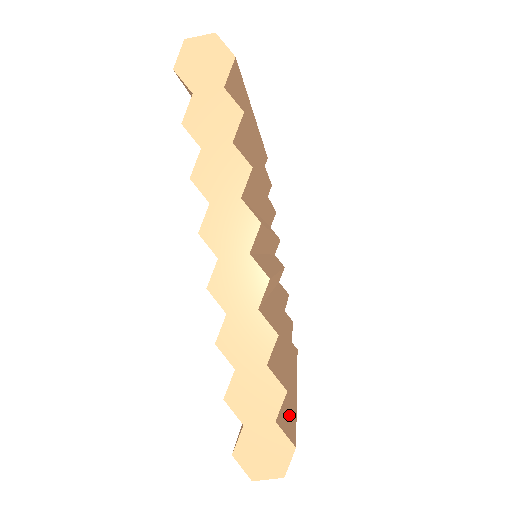
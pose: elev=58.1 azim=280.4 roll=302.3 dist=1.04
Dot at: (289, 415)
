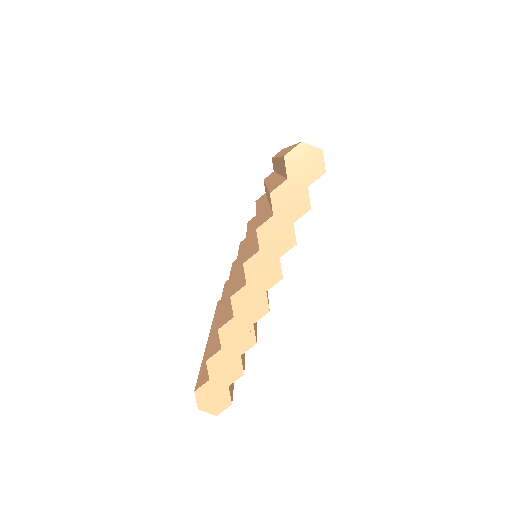
Dot at: occluded
